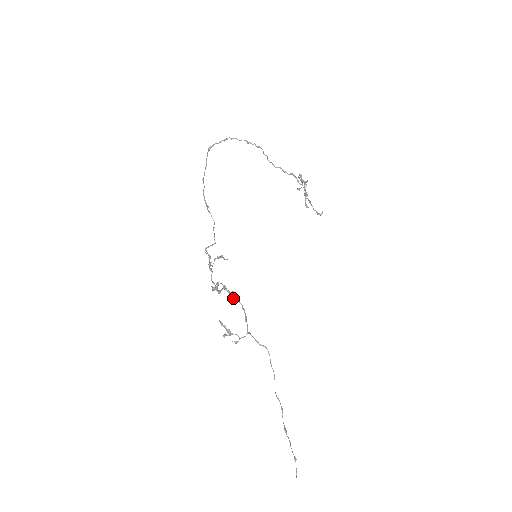
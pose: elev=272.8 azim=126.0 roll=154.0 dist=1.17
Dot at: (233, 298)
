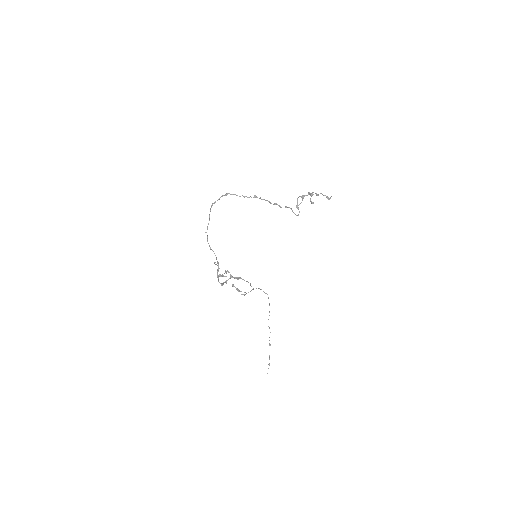
Dot at: (239, 278)
